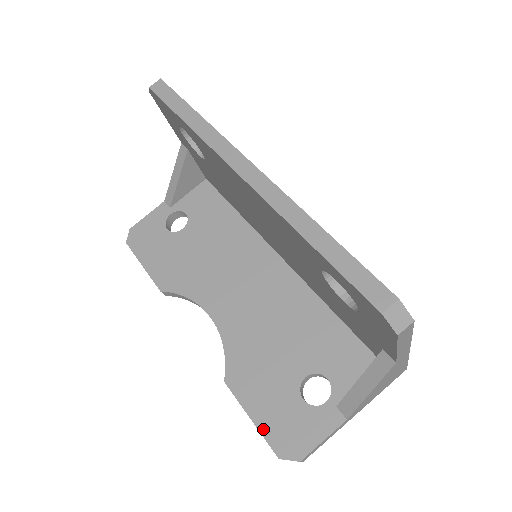
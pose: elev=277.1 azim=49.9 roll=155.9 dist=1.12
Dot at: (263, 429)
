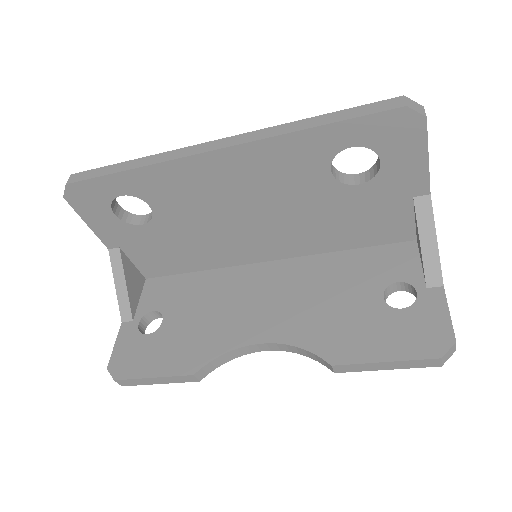
Dot at: (403, 356)
